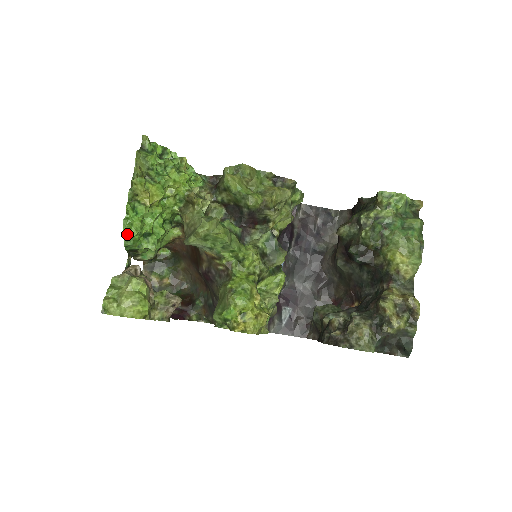
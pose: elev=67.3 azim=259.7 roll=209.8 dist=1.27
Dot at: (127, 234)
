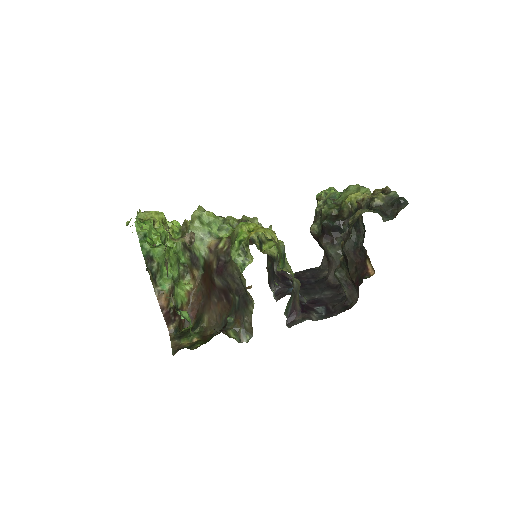
Dot at: (140, 231)
